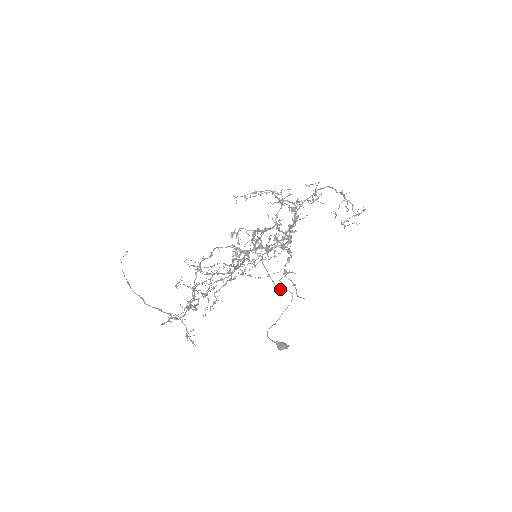
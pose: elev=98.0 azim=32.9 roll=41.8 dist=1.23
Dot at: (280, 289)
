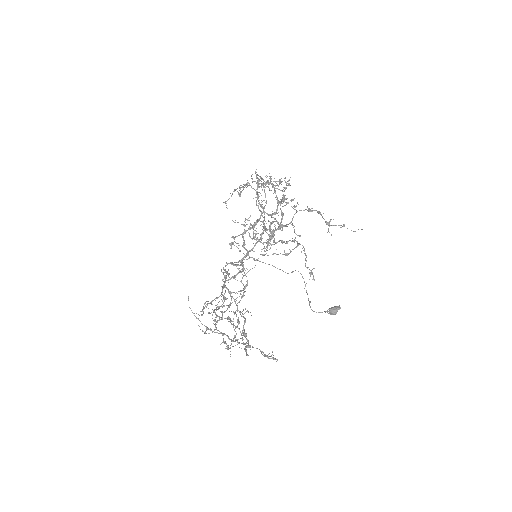
Dot at: occluded
